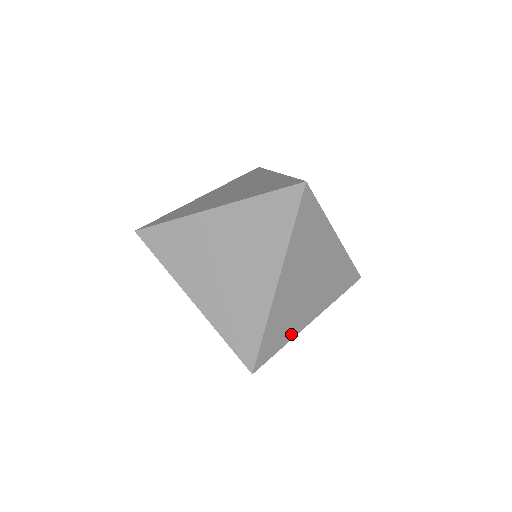
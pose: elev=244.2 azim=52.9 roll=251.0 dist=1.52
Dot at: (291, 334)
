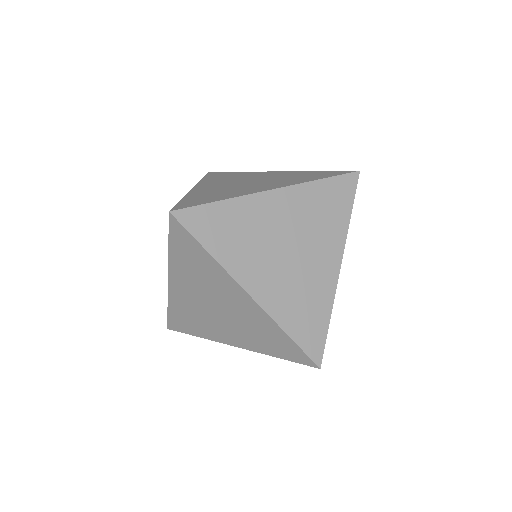
Dot at: (326, 302)
